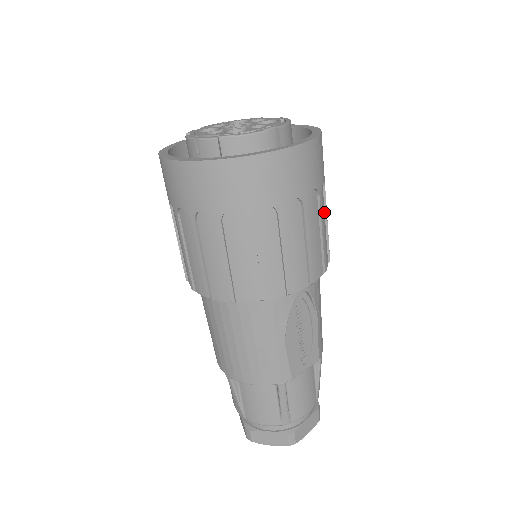
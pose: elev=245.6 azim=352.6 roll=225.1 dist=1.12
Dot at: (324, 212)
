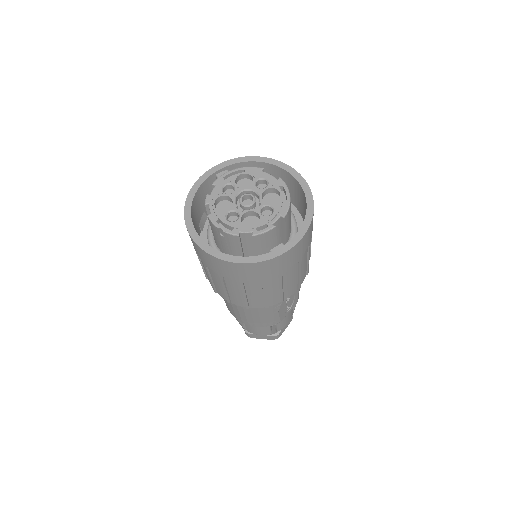
Dot at: occluded
